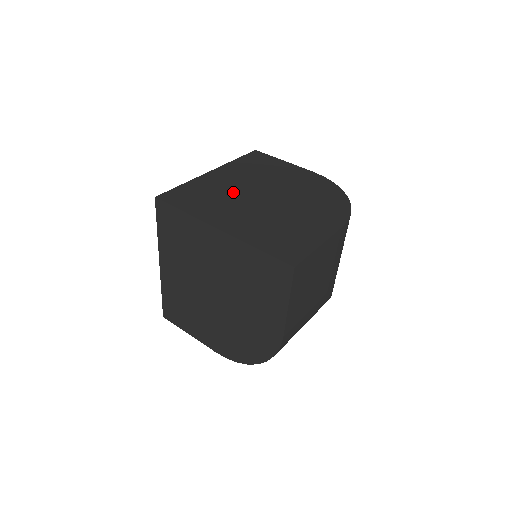
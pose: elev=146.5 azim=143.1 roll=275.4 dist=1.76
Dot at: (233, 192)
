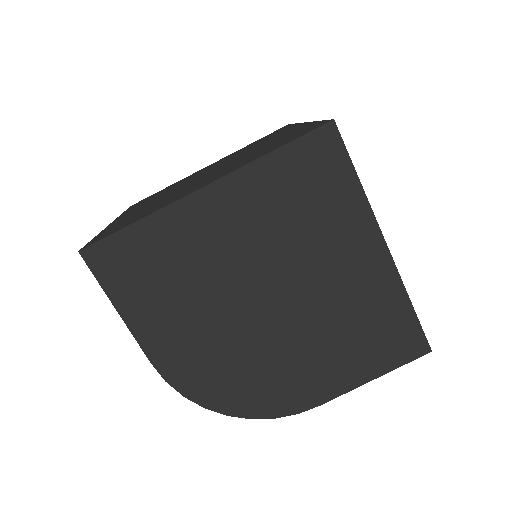
Dot at: occluded
